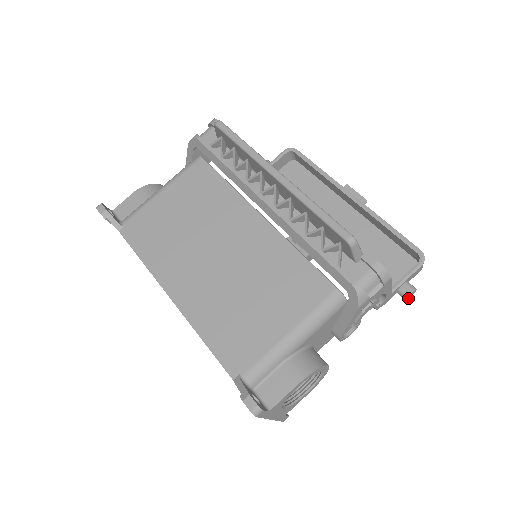
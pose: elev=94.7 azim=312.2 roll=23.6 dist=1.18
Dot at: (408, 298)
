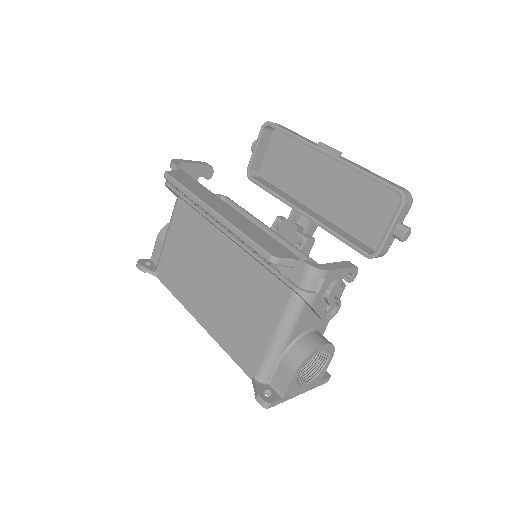
Dot at: (406, 238)
